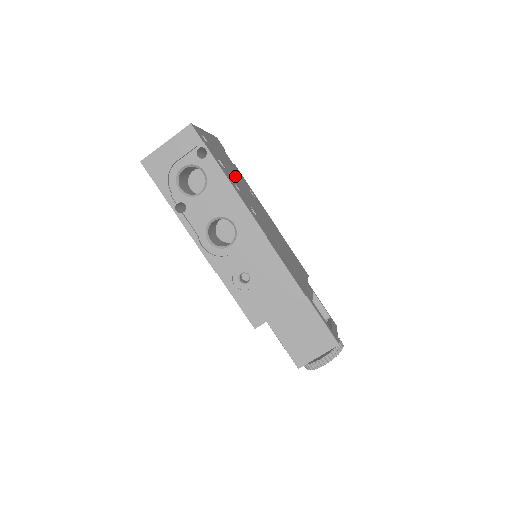
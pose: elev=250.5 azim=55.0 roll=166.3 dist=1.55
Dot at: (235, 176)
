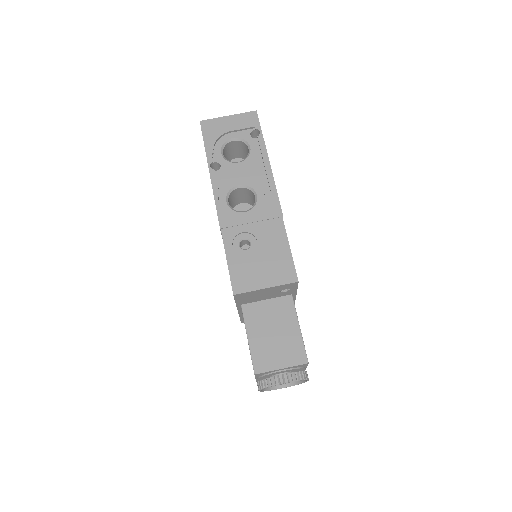
Dot at: occluded
